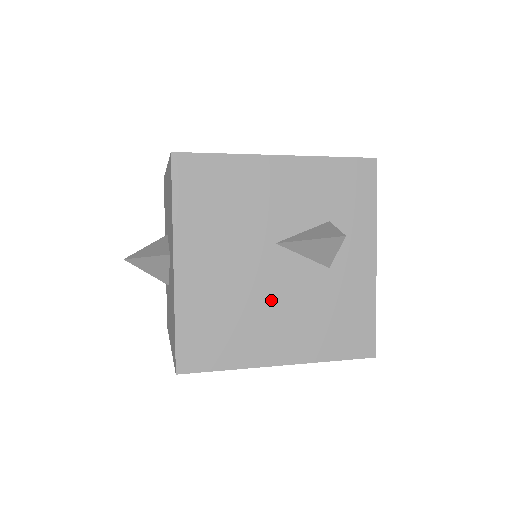
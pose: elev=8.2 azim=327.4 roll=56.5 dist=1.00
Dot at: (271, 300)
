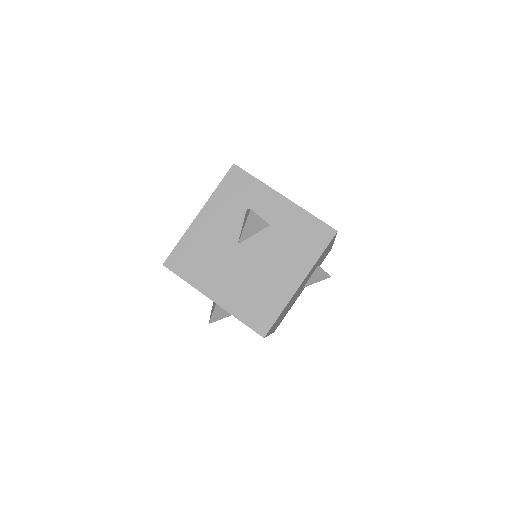
Dot at: (264, 266)
